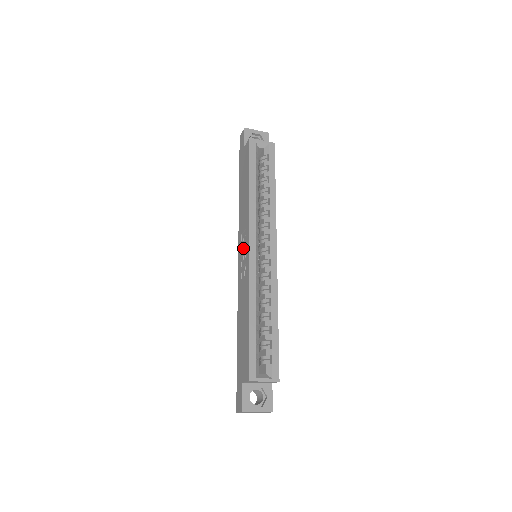
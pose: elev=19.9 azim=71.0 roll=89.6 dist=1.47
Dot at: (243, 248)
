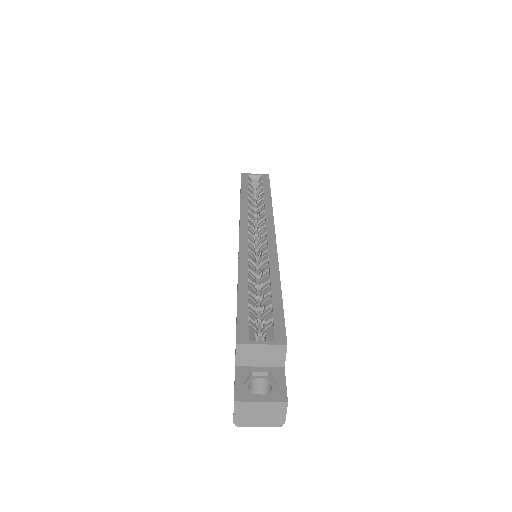
Dot at: occluded
